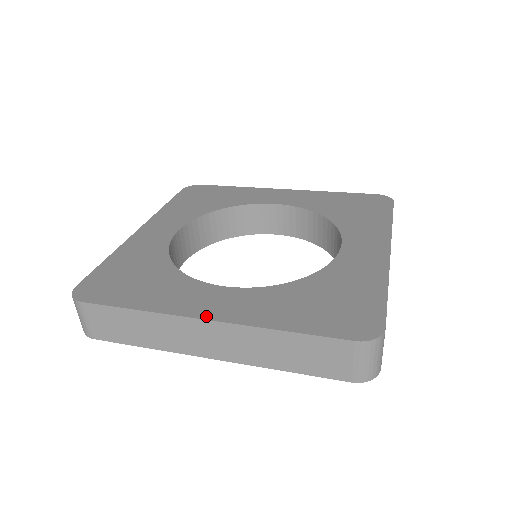
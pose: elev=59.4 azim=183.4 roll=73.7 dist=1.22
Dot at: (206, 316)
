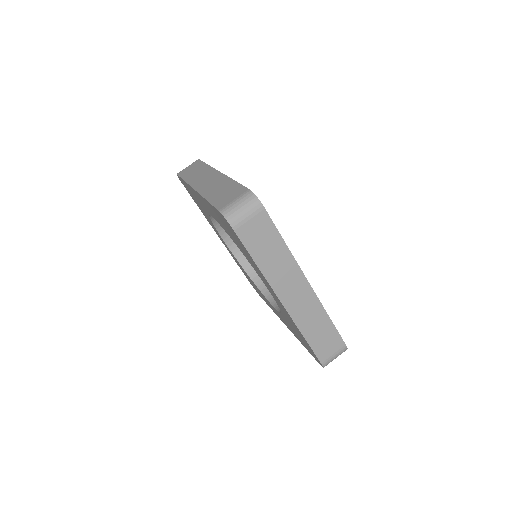
Dot at: occluded
